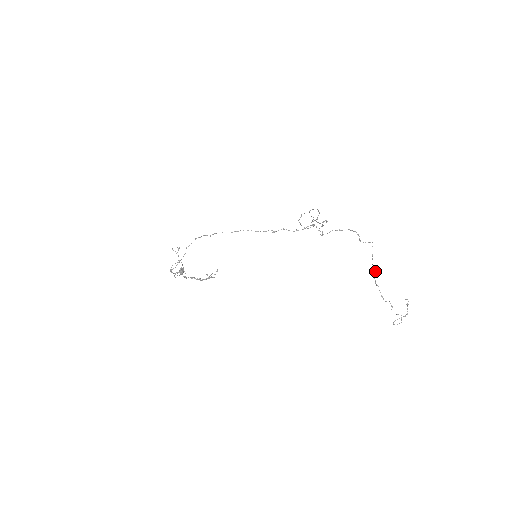
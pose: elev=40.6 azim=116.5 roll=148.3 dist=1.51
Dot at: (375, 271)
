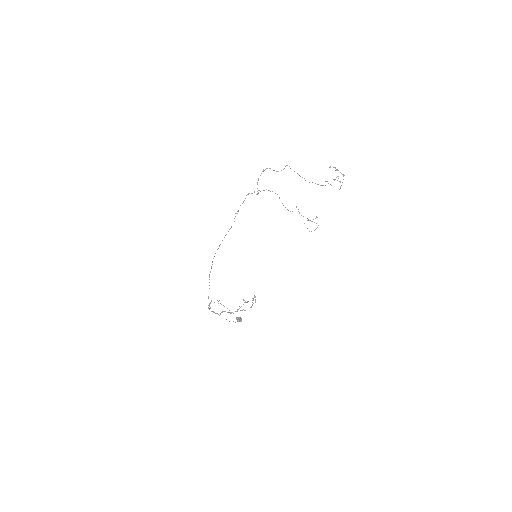
Dot at: (302, 177)
